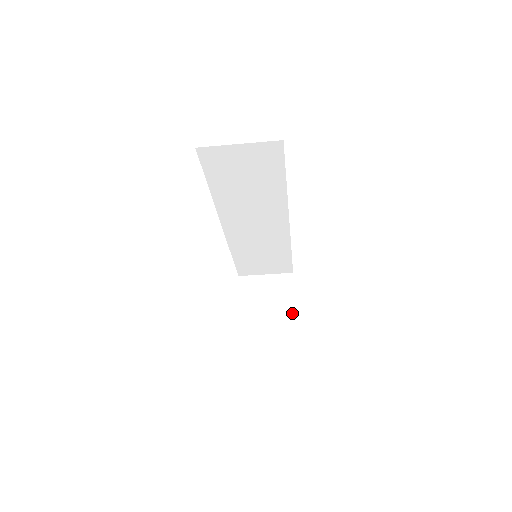
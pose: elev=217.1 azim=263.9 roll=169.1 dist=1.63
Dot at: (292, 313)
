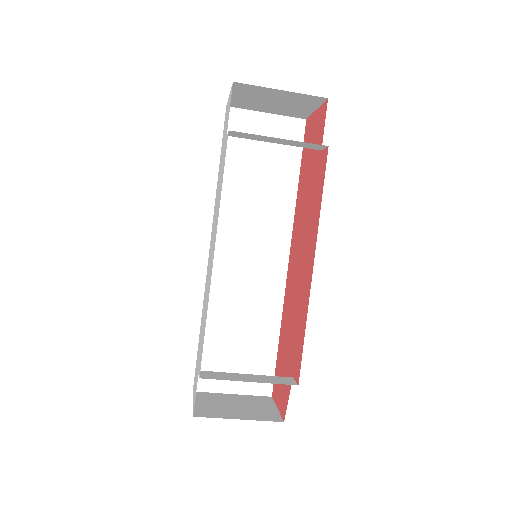
Dot at: (290, 379)
